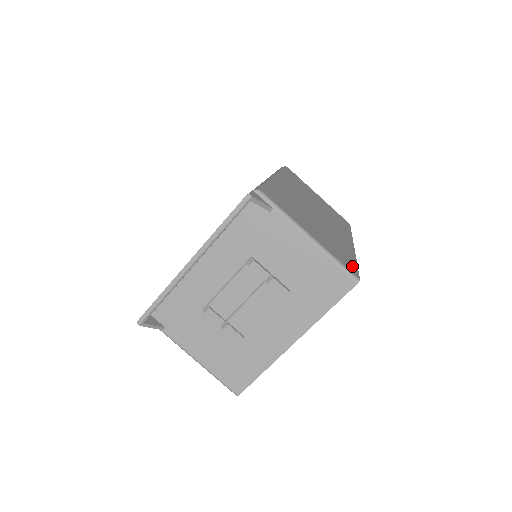
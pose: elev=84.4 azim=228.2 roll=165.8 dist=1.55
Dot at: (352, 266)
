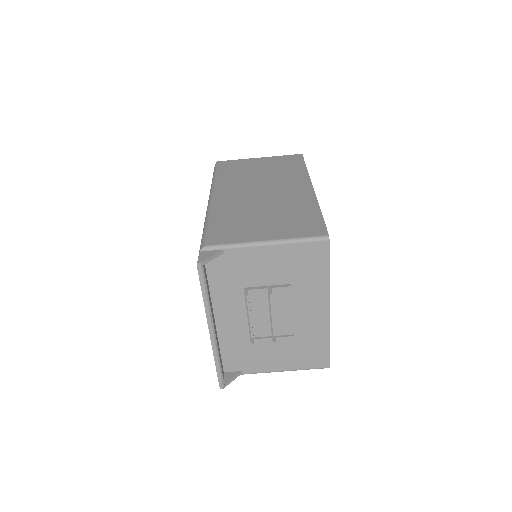
Dot at: (317, 225)
